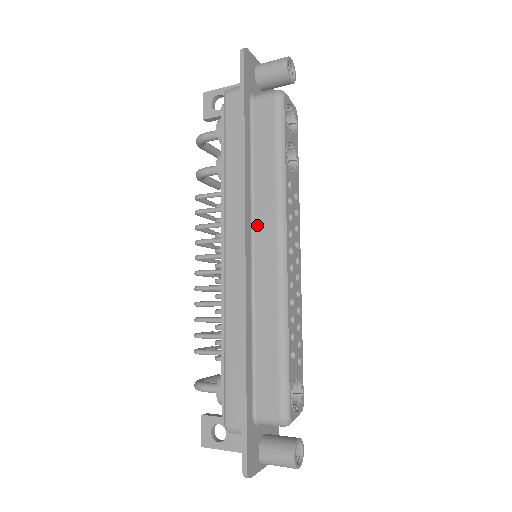
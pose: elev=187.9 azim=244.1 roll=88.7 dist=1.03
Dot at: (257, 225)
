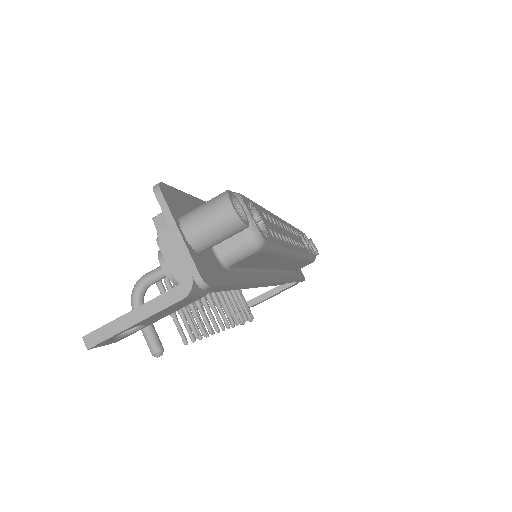
Dot at: occluded
